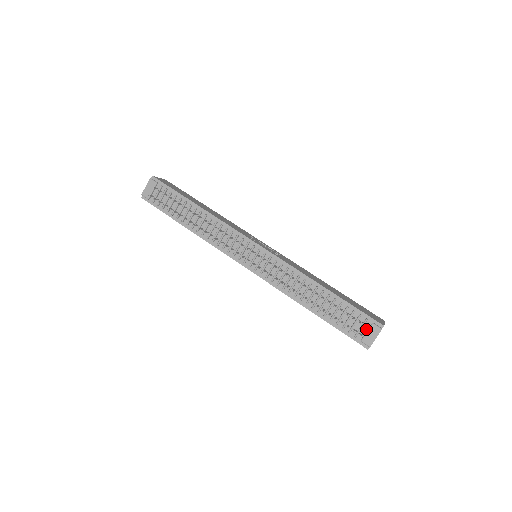
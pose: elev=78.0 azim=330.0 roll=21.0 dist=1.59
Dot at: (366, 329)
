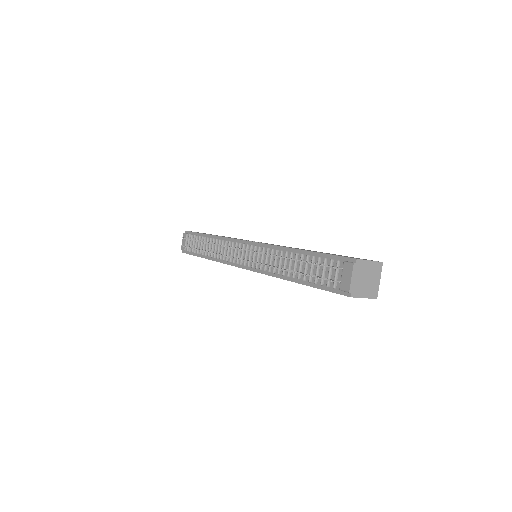
Dot at: (342, 273)
